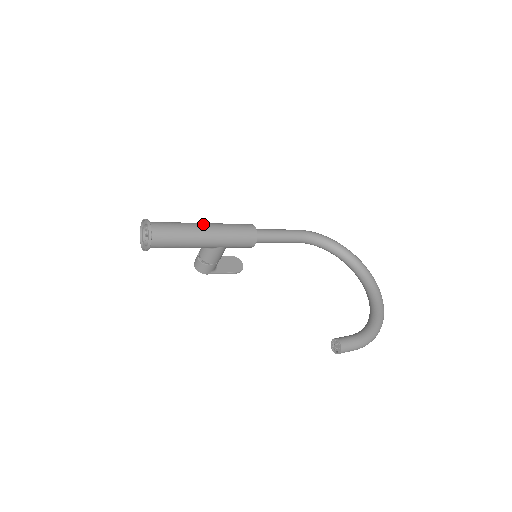
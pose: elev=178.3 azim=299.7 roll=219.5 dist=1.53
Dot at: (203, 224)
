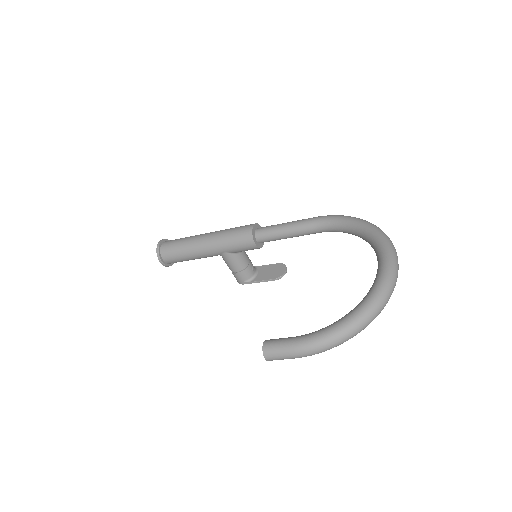
Dot at: (205, 234)
